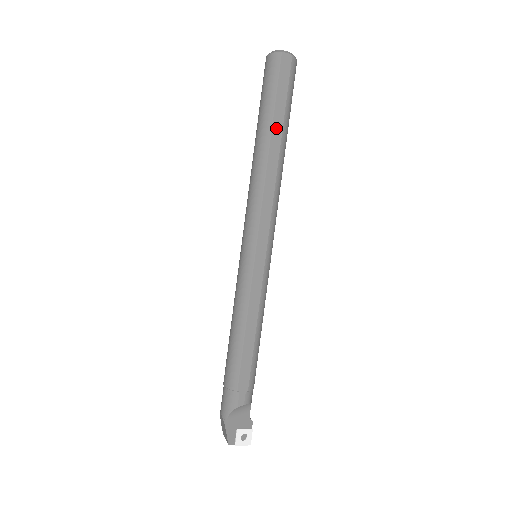
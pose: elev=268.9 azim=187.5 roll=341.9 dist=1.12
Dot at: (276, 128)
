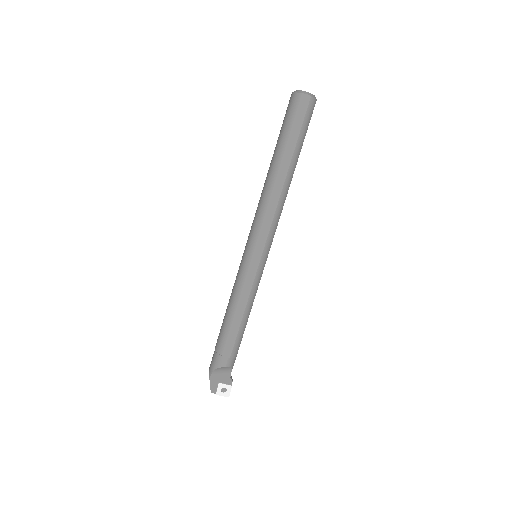
Dot at: (286, 157)
